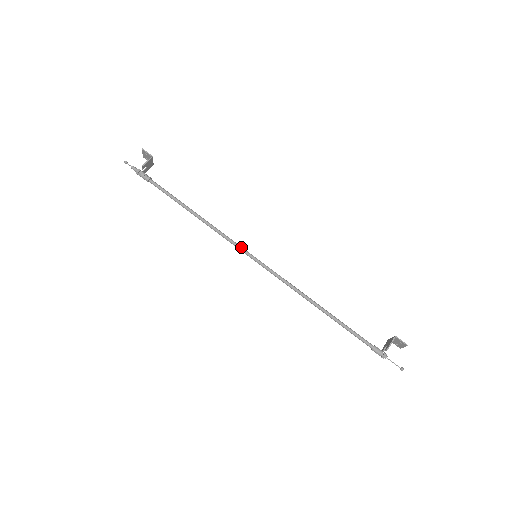
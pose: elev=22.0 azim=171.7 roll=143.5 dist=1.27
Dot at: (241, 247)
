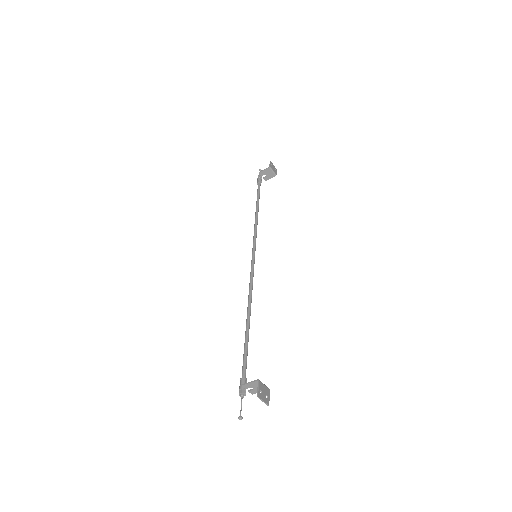
Dot at: (254, 245)
